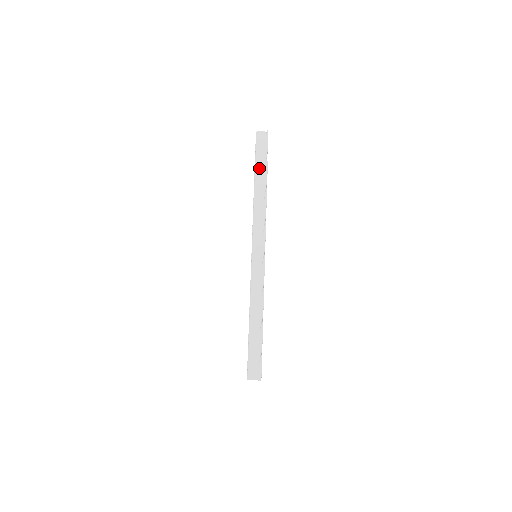
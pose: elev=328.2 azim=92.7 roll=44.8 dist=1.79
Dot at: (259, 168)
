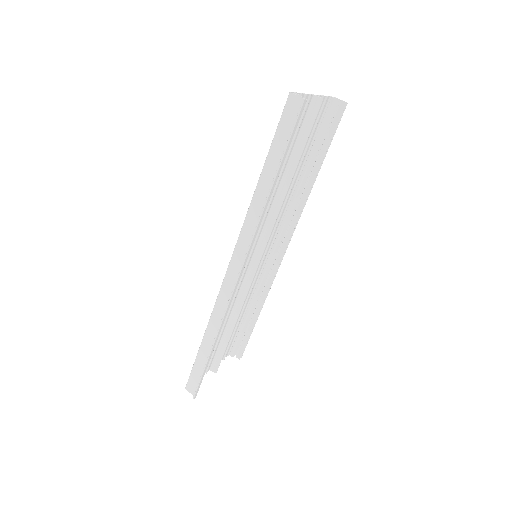
Dot at: (271, 160)
